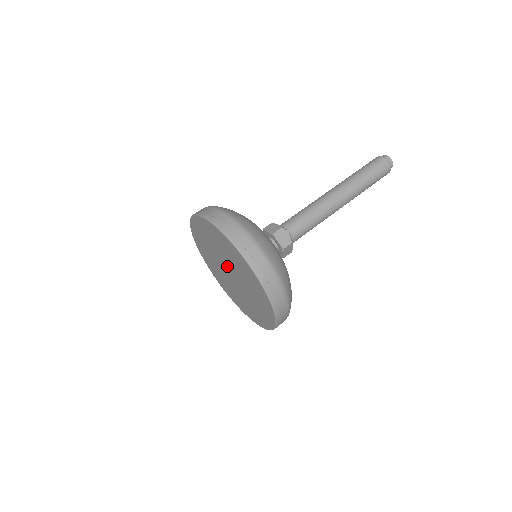
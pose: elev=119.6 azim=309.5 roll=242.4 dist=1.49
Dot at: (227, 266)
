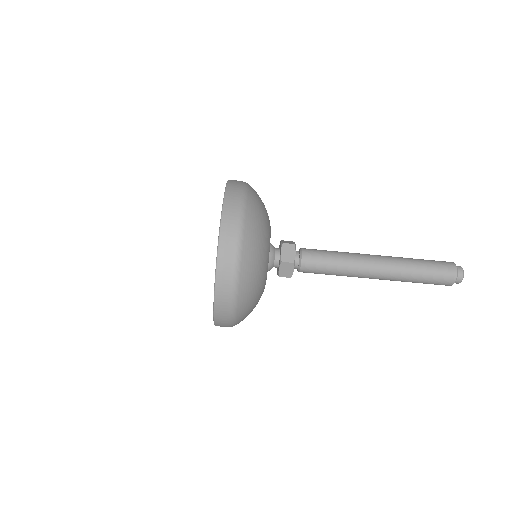
Dot at: occluded
